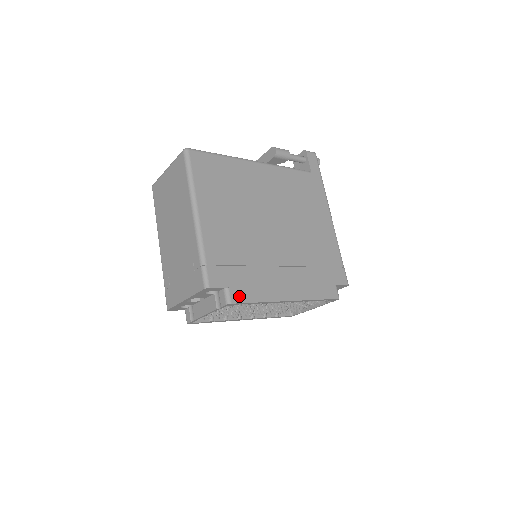
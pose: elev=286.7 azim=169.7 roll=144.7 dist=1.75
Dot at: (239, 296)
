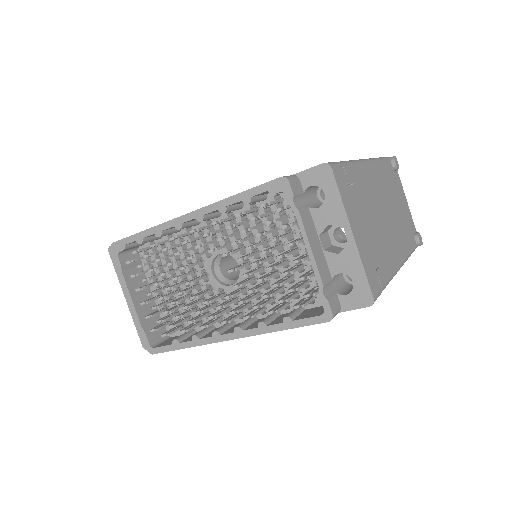
Dot at: occluded
